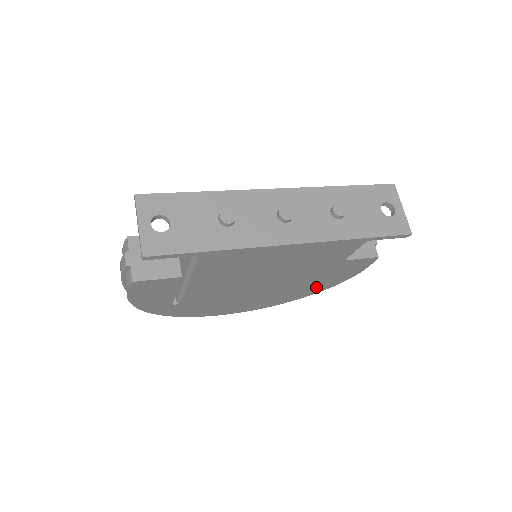
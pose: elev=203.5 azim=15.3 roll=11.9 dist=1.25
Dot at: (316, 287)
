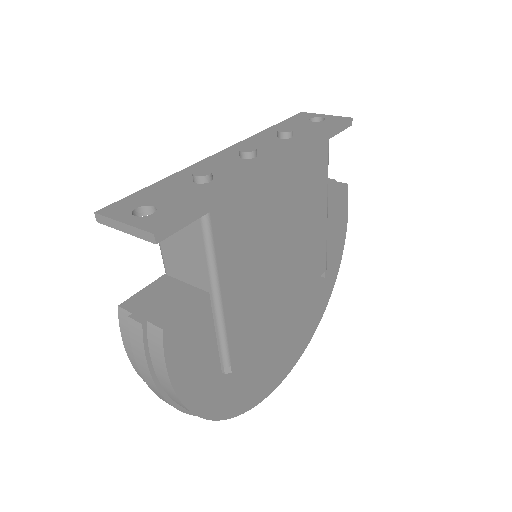
Dot at: (328, 274)
